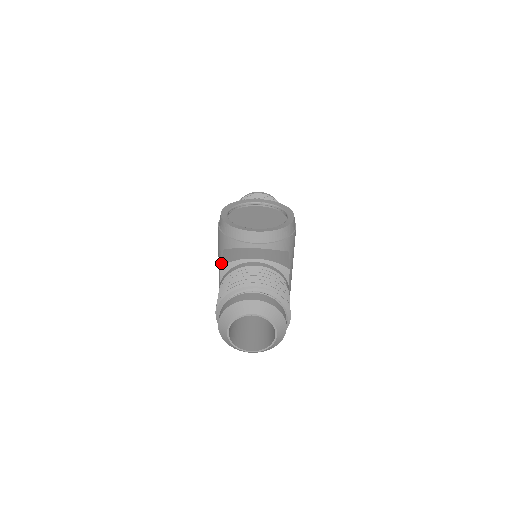
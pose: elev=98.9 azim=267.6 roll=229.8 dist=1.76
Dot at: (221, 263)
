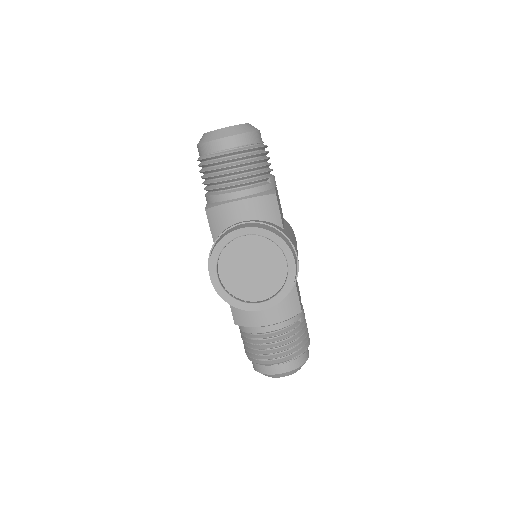
Dot at: occluded
